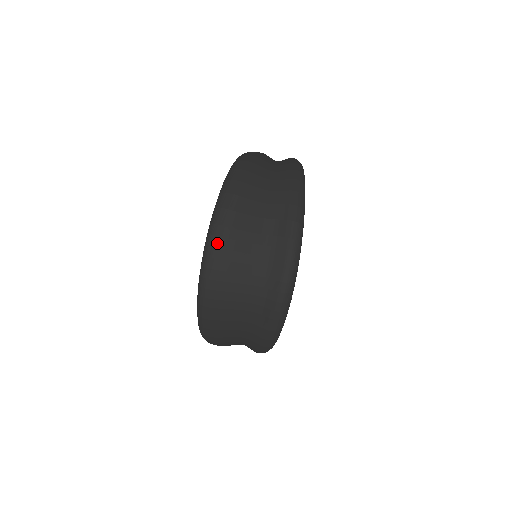
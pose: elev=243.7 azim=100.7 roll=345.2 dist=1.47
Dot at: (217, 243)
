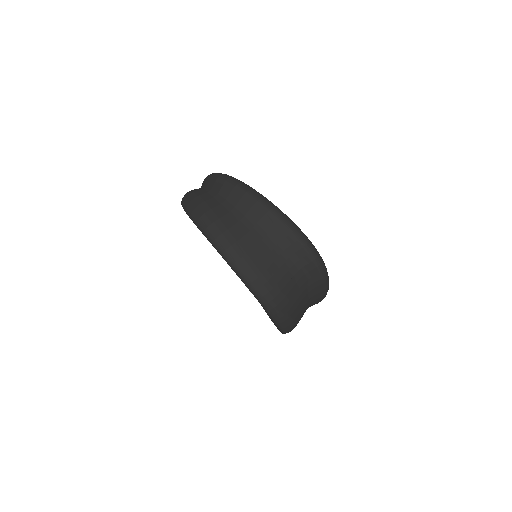
Dot at: (259, 284)
